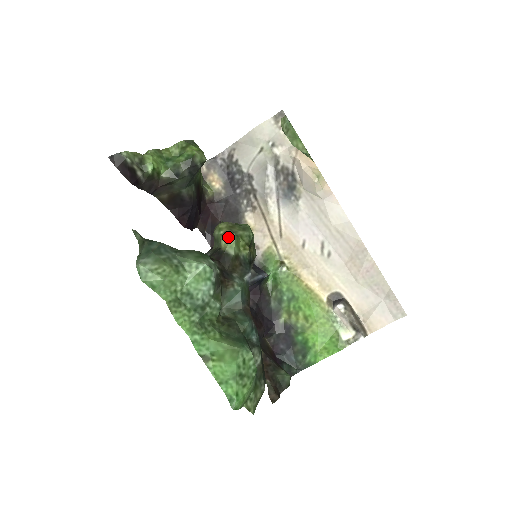
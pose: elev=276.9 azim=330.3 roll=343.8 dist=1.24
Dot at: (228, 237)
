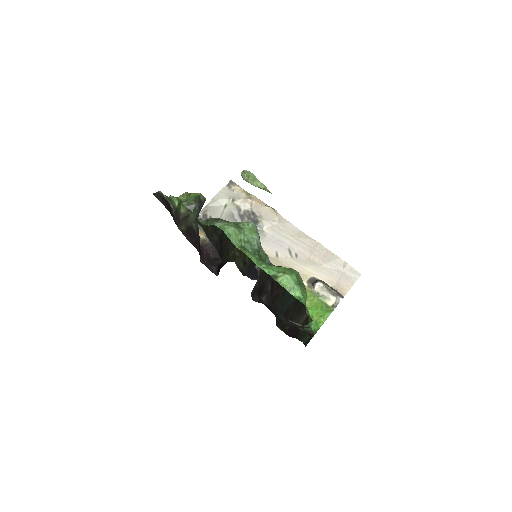
Dot at: occluded
